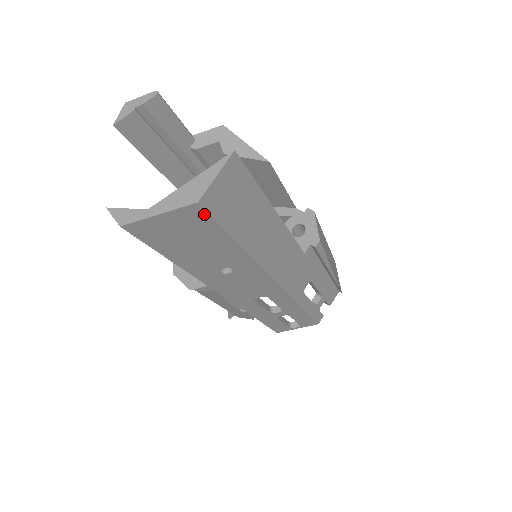
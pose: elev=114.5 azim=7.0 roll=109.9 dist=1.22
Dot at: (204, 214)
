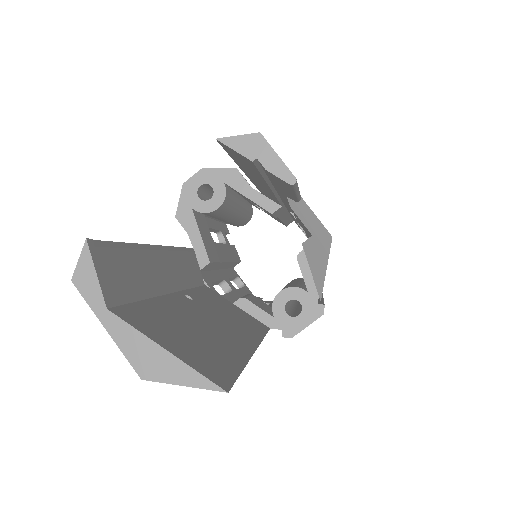
Dot at: occluded
